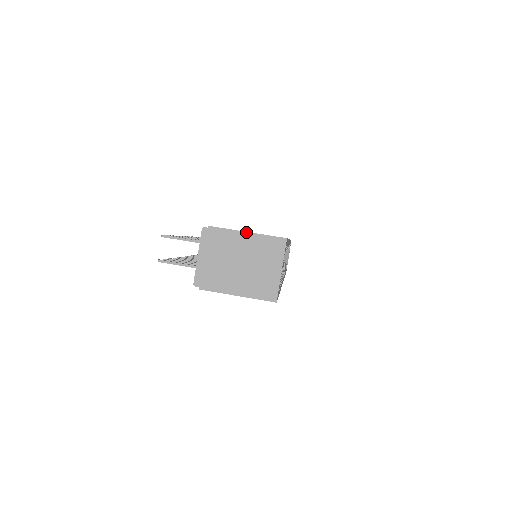
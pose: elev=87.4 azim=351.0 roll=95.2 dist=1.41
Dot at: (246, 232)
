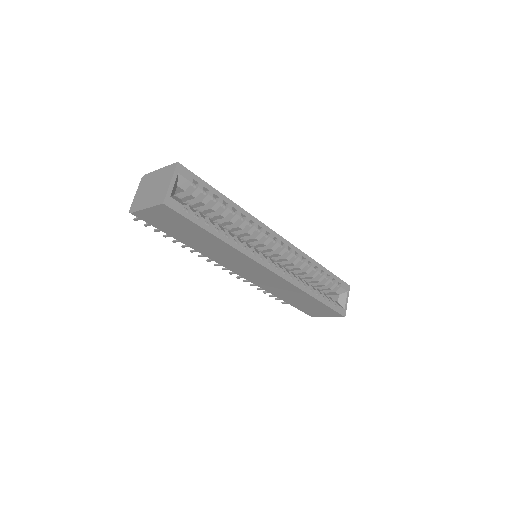
Dot at: (160, 169)
